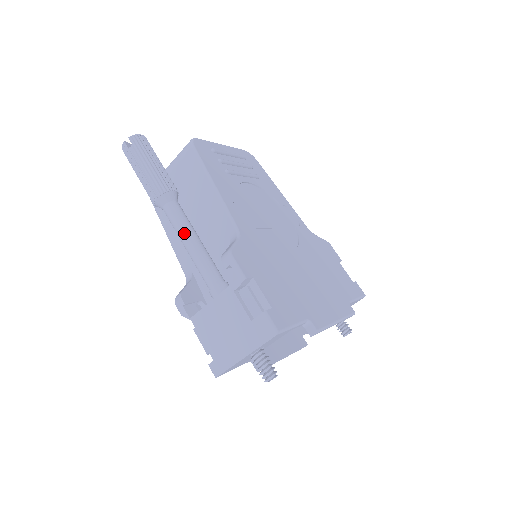
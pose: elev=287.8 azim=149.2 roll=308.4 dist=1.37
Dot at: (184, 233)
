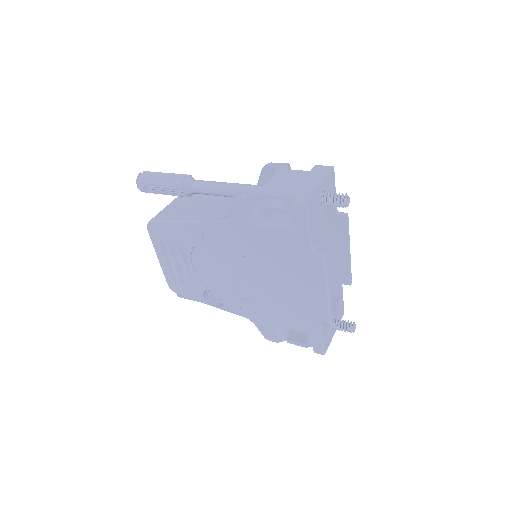
Dot at: (219, 182)
